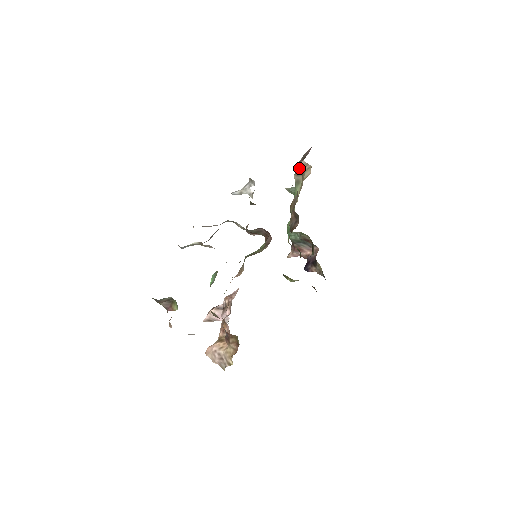
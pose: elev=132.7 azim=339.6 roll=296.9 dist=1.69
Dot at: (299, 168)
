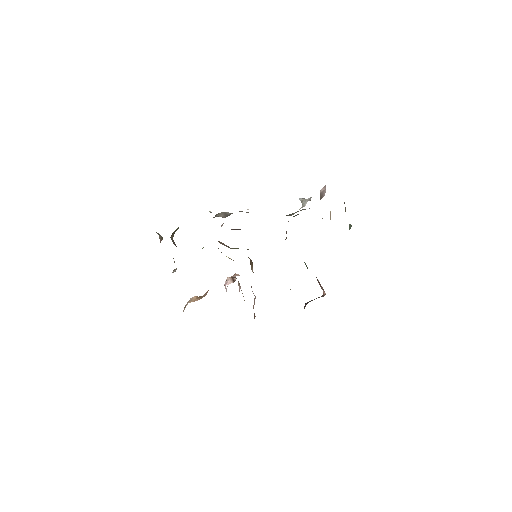
Dot at: occluded
